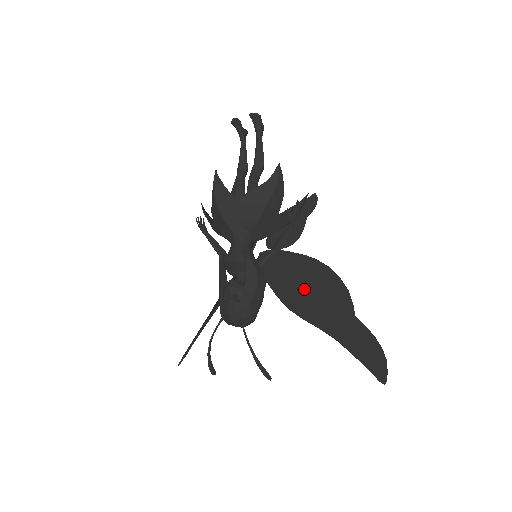
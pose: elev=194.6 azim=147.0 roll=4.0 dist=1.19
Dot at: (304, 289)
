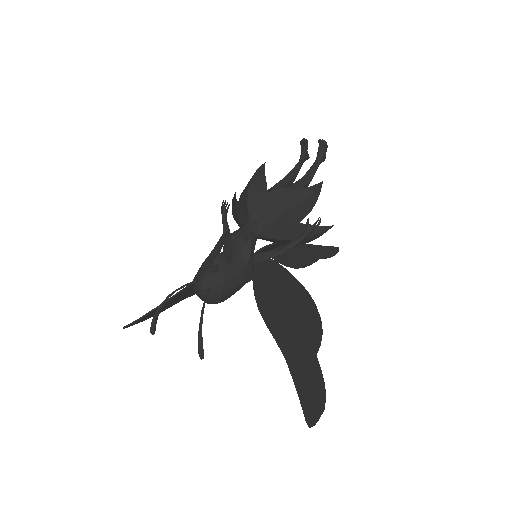
Dot at: (282, 304)
